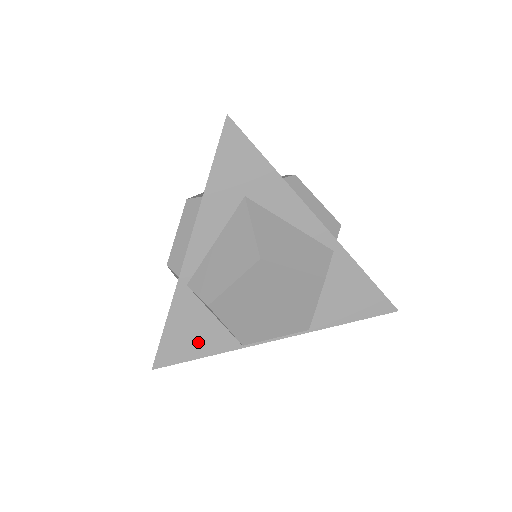
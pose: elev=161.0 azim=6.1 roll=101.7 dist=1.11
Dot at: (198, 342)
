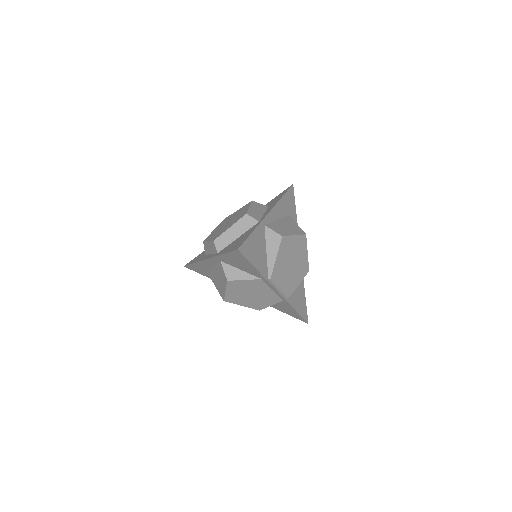
Dot at: (257, 257)
